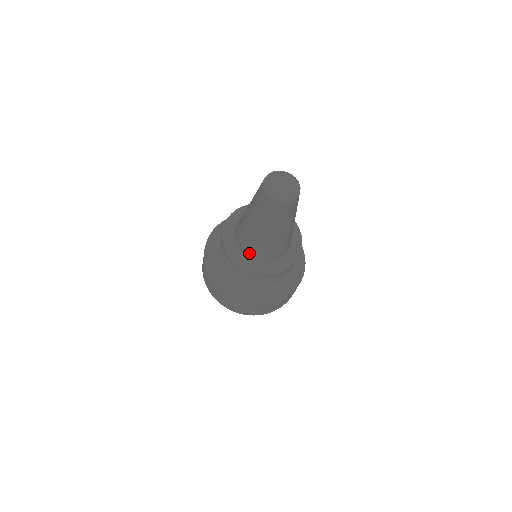
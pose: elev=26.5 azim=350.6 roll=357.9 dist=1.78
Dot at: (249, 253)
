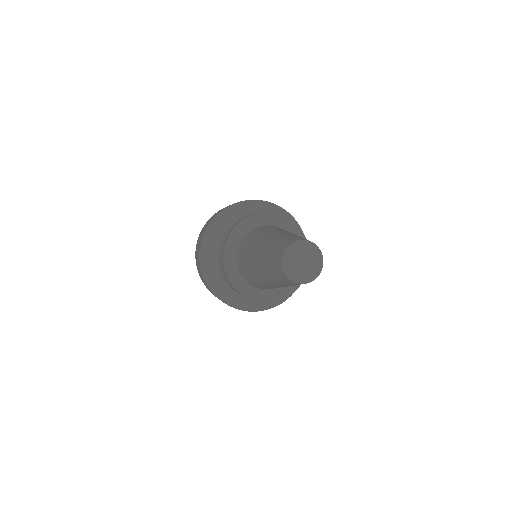
Dot at: occluded
